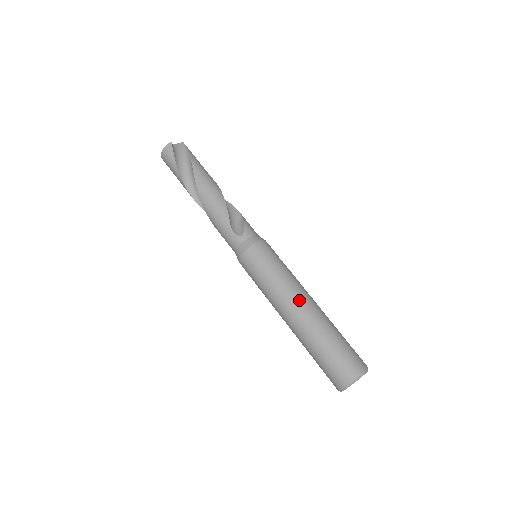
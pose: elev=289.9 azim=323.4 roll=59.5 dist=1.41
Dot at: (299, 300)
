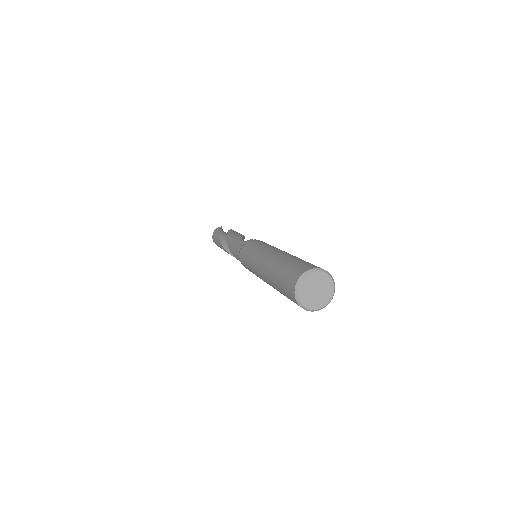
Dot at: (276, 250)
